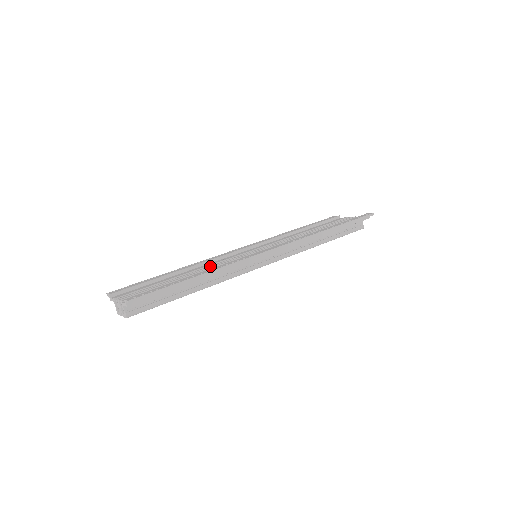
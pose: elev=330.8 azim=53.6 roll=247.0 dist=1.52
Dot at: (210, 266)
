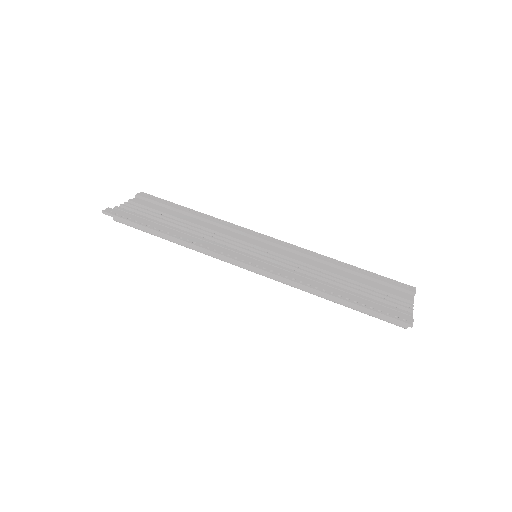
Dot at: (208, 232)
